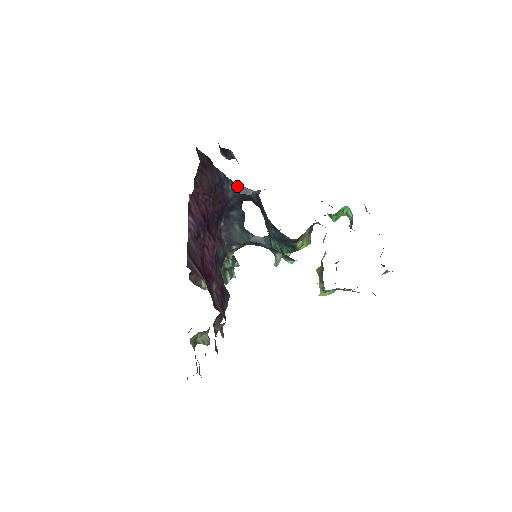
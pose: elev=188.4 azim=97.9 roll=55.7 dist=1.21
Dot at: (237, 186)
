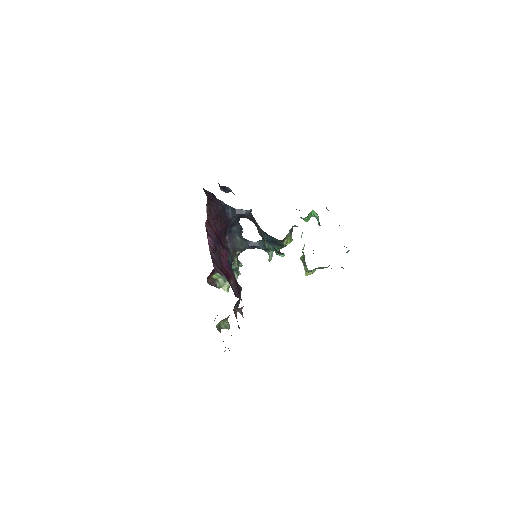
Dot at: (234, 209)
